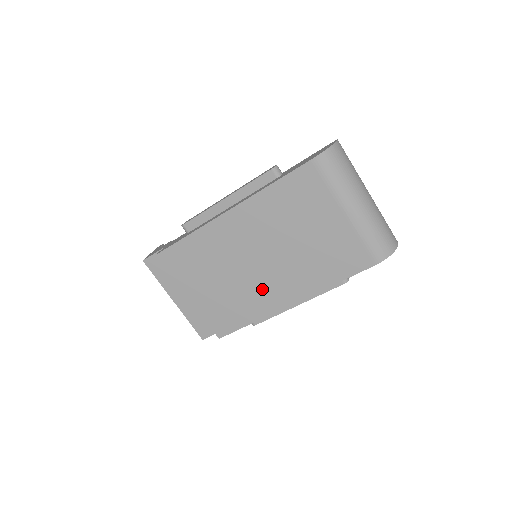
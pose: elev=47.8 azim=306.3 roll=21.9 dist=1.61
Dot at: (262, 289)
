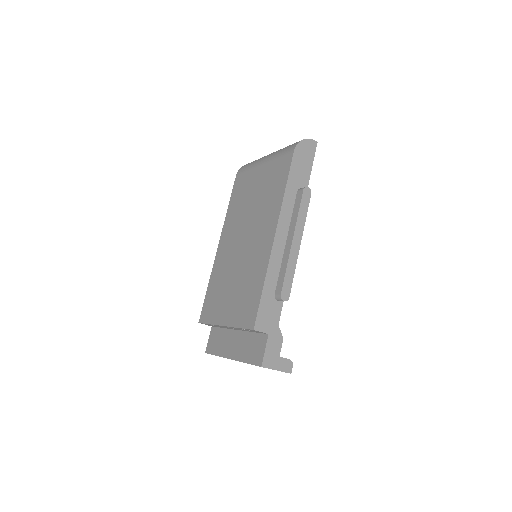
Dot at: (255, 254)
